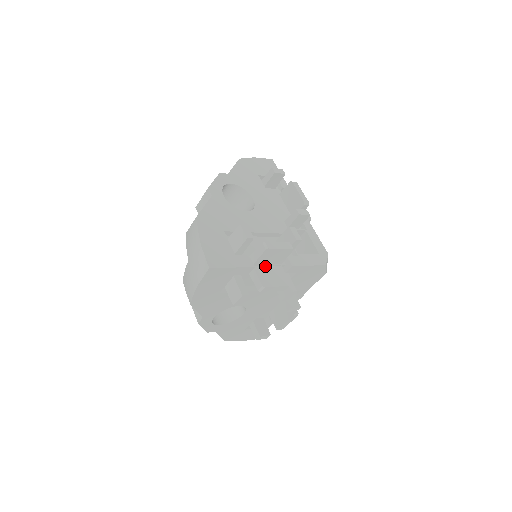
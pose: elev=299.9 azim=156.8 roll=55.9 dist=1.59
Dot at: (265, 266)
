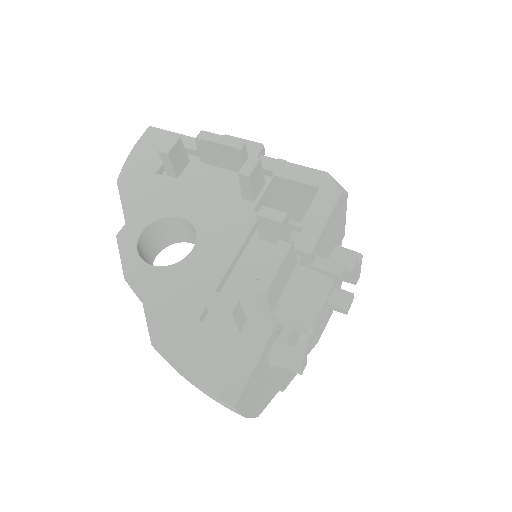
Dot at: (284, 295)
